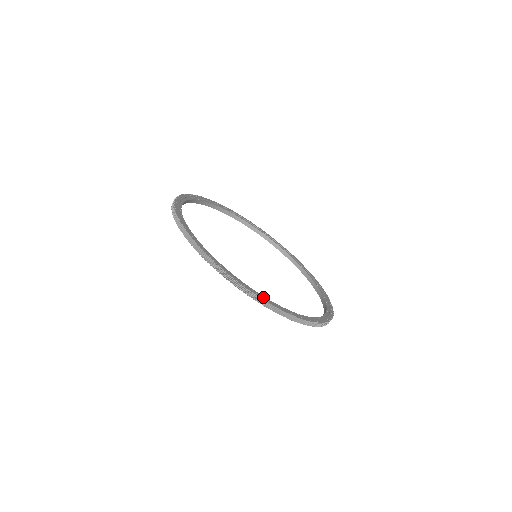
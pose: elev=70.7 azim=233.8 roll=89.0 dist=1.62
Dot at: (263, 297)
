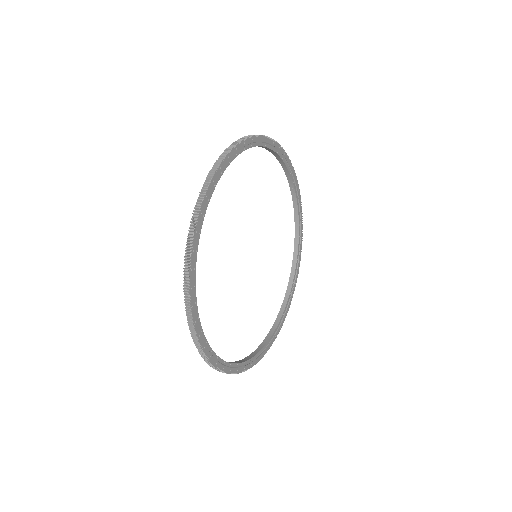
Dot at: (214, 359)
